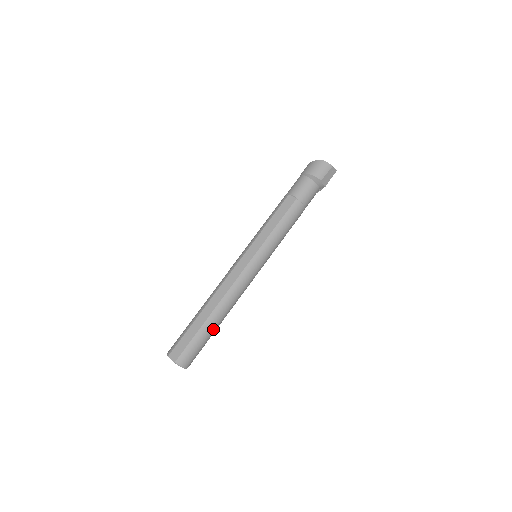
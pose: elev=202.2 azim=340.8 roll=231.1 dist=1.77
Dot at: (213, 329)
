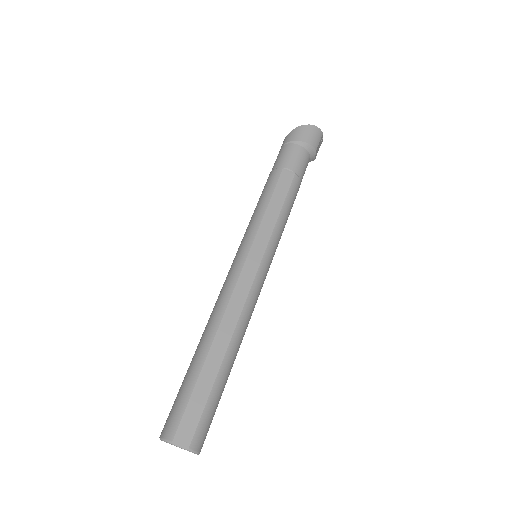
Dot at: (228, 376)
